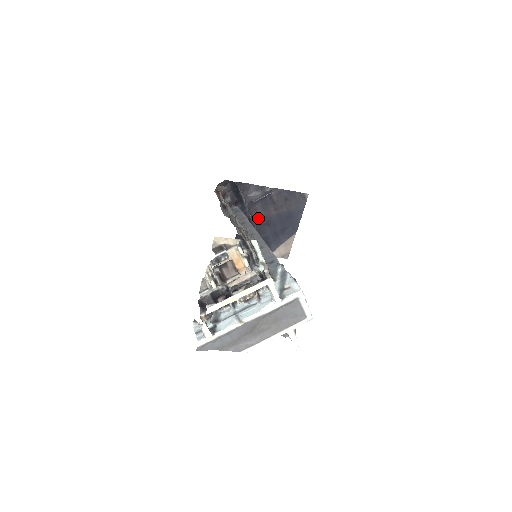
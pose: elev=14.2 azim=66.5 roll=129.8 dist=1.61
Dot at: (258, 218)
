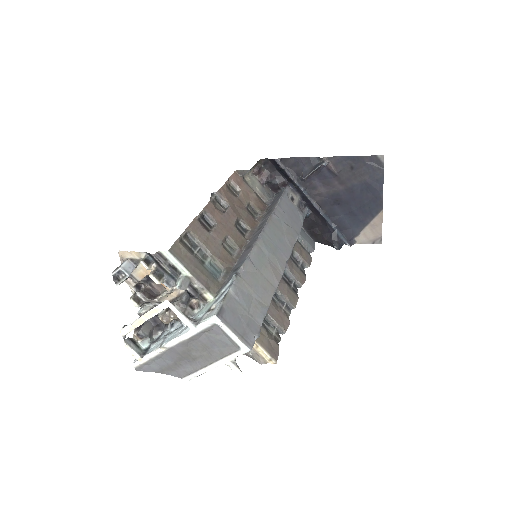
Dot at: (321, 197)
